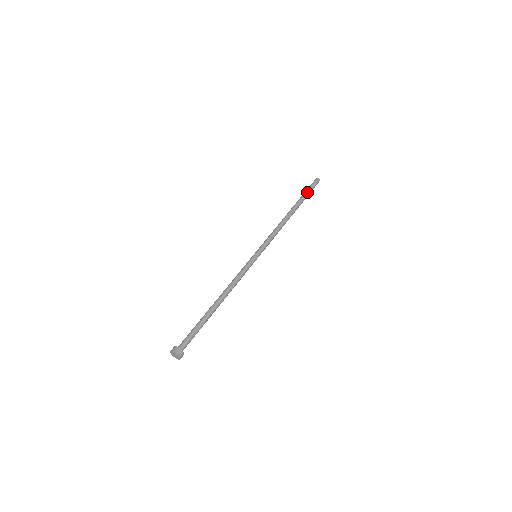
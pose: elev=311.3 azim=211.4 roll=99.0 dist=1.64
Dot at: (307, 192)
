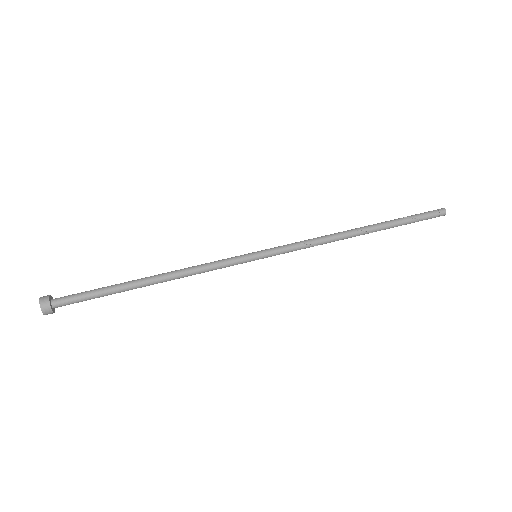
Dot at: occluded
